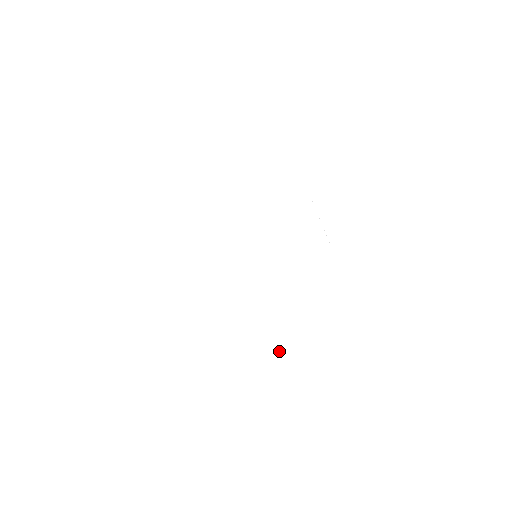
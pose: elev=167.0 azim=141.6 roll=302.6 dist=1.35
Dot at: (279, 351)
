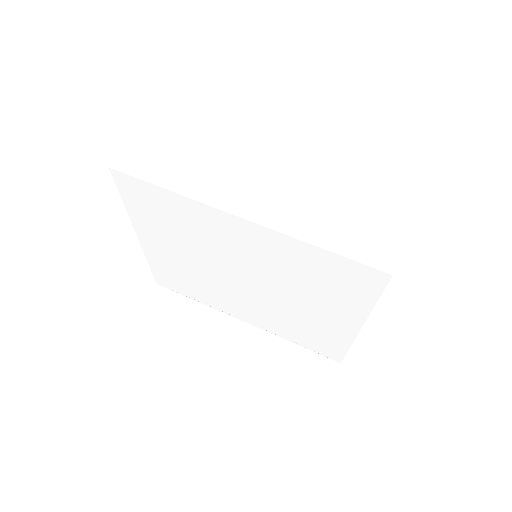
Dot at: occluded
